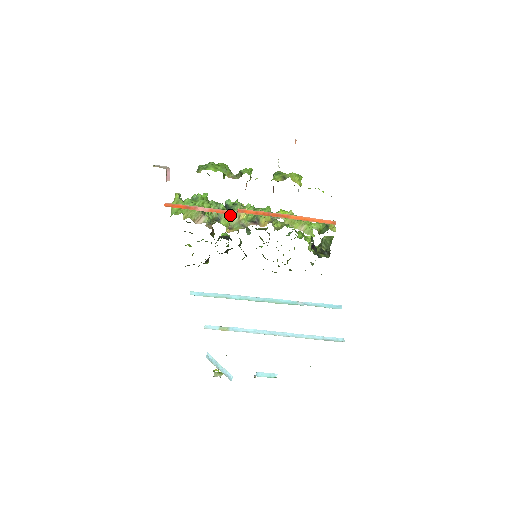
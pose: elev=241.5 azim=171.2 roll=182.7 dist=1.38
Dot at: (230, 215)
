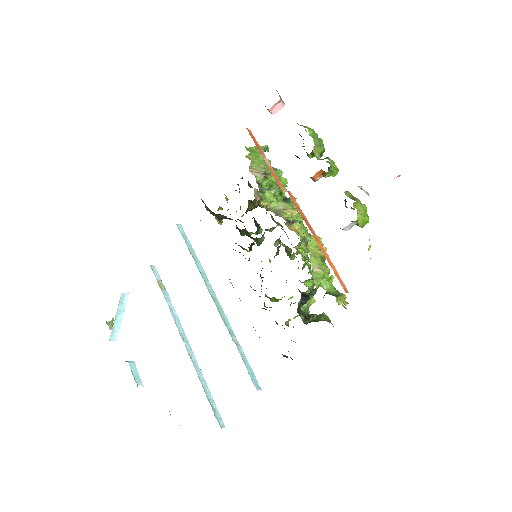
Dot at: (280, 201)
